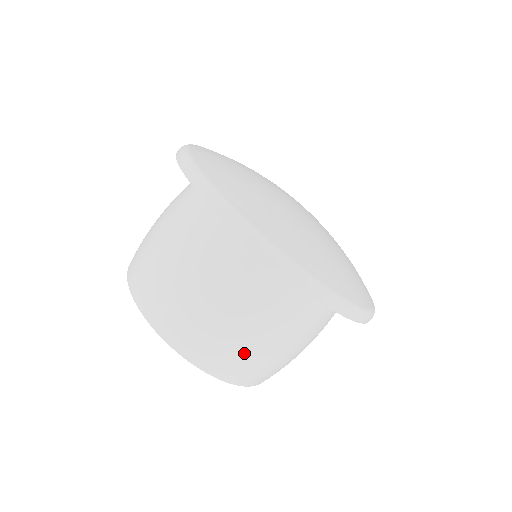
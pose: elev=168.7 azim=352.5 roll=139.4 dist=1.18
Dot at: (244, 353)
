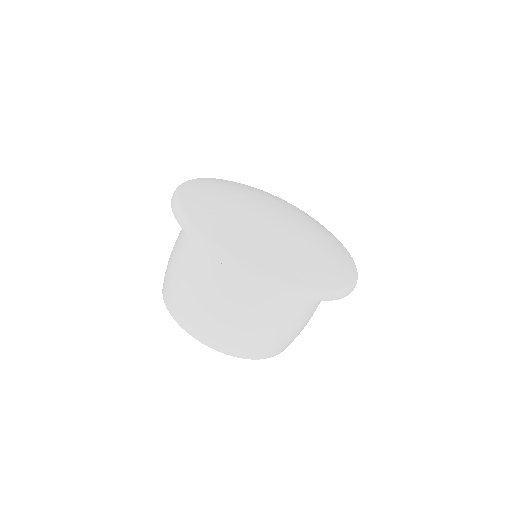
Dot at: (287, 339)
